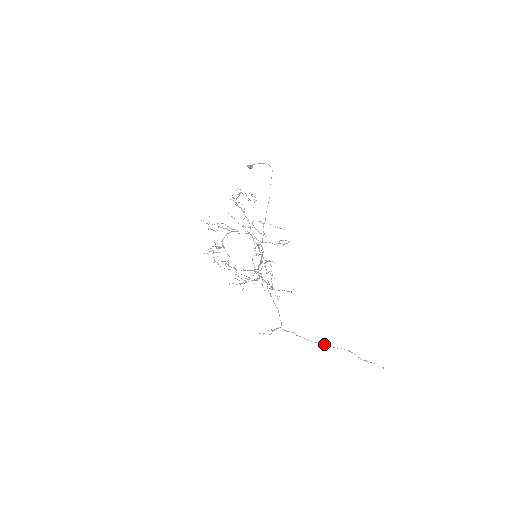
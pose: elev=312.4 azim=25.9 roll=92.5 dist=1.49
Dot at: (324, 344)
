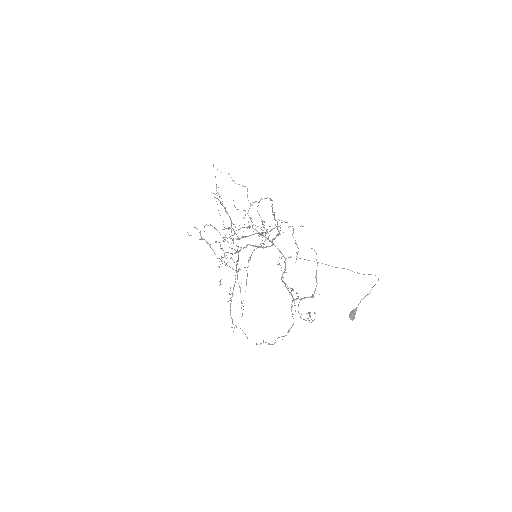
Dot at: (227, 265)
